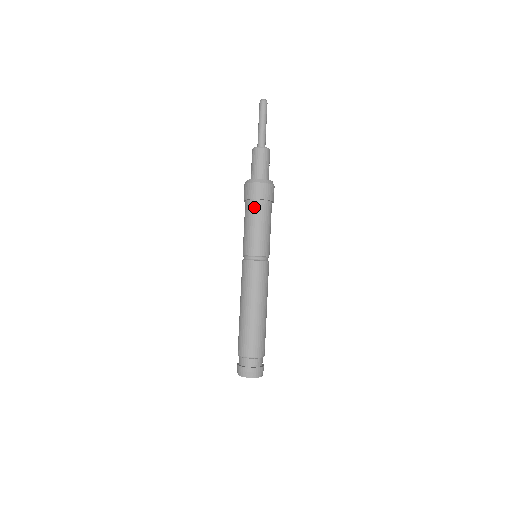
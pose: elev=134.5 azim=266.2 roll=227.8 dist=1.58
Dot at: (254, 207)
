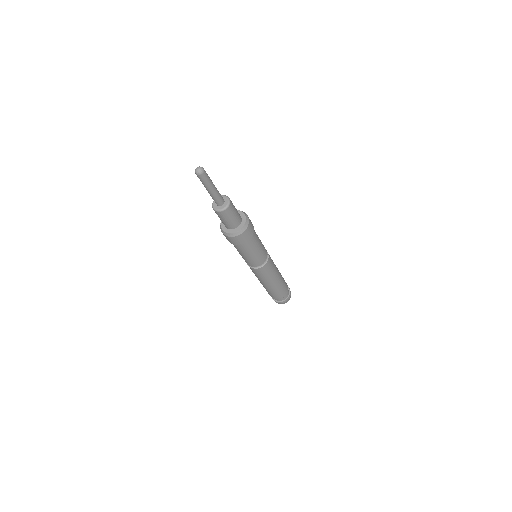
Dot at: (249, 244)
